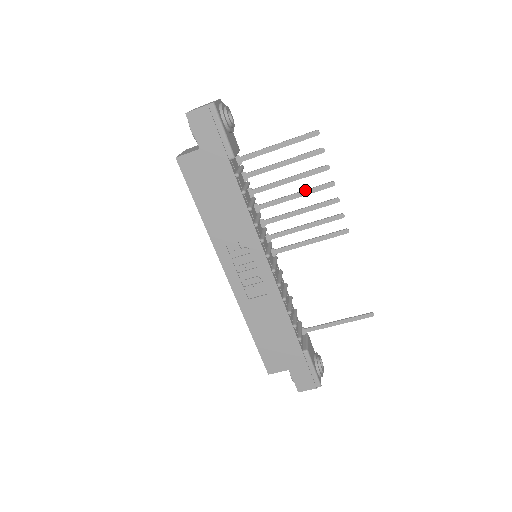
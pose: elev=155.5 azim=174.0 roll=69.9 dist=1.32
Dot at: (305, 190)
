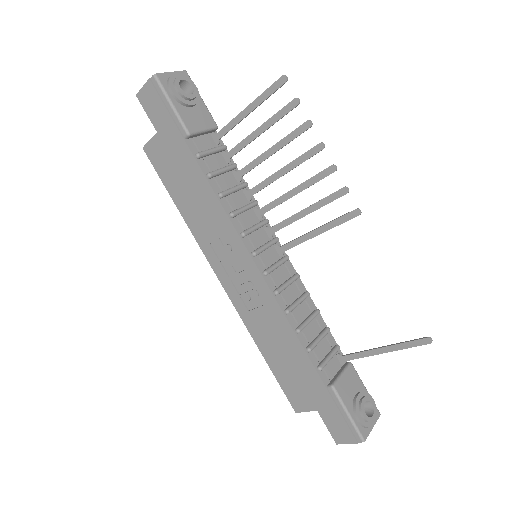
Dot at: (291, 162)
